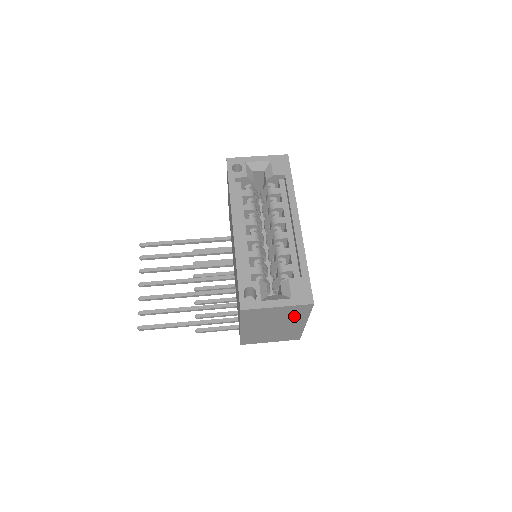
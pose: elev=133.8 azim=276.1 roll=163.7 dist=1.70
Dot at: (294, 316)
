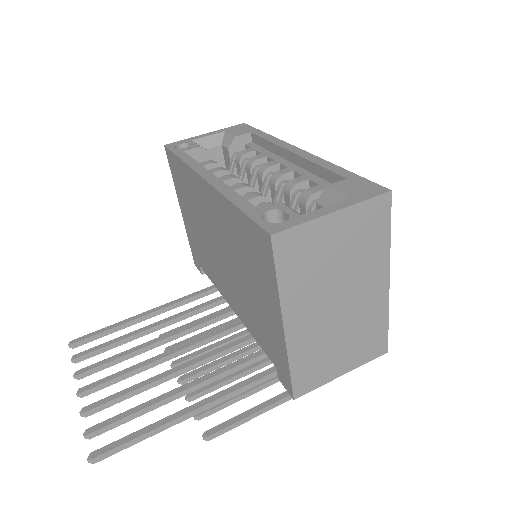
Dot at: (366, 251)
